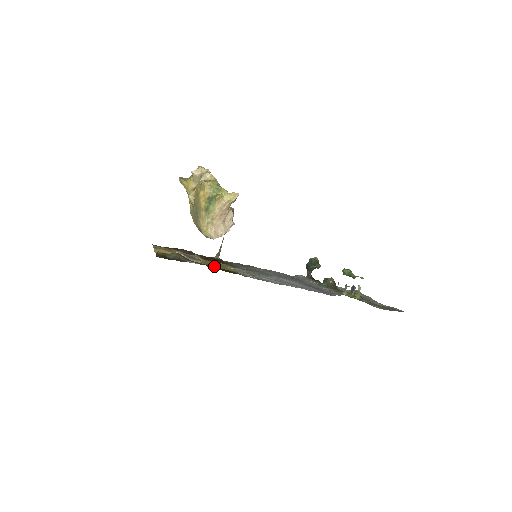
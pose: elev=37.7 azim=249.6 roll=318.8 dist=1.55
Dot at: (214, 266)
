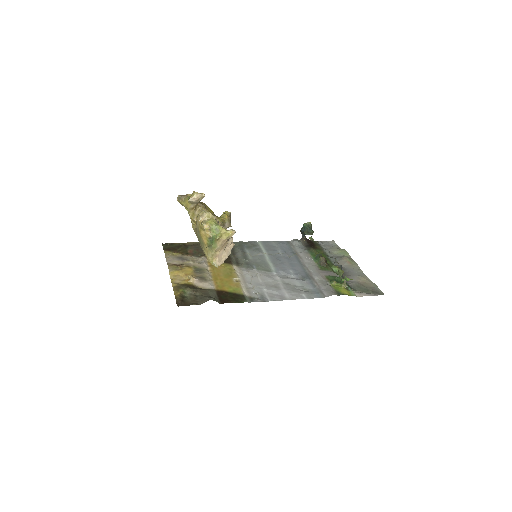
Dot at: (223, 289)
